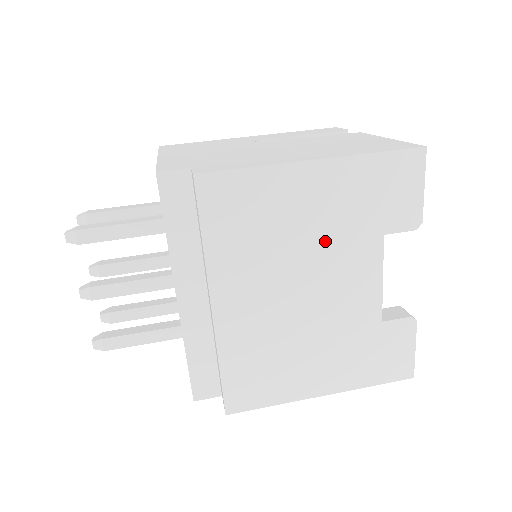
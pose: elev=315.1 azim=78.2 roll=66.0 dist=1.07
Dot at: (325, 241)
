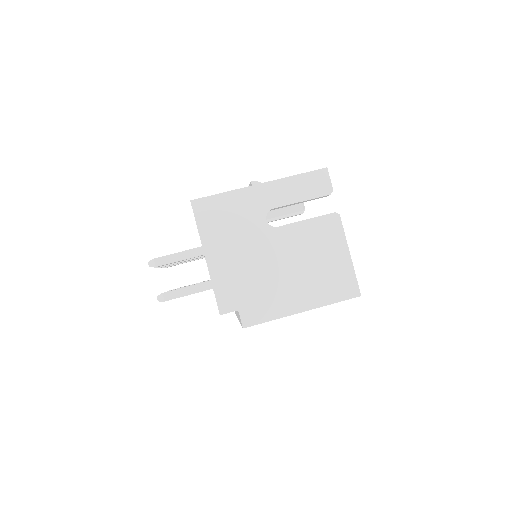
Dot at: occluded
